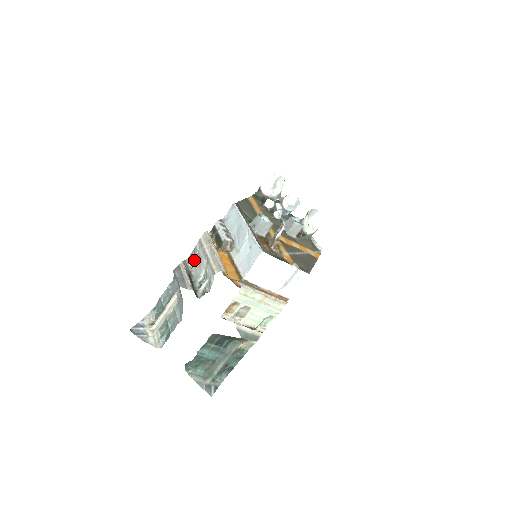
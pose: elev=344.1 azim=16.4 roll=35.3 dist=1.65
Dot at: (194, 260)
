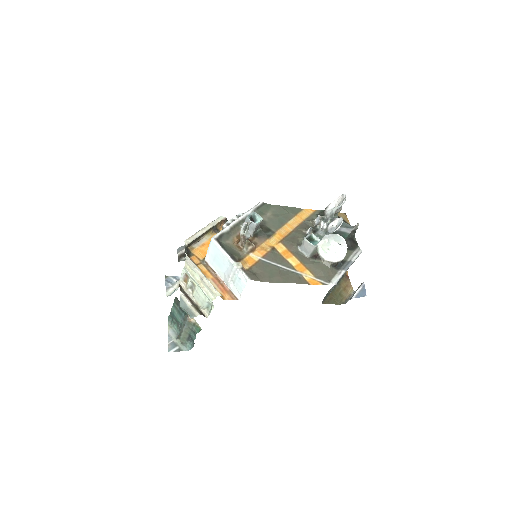
Dot at: occluded
